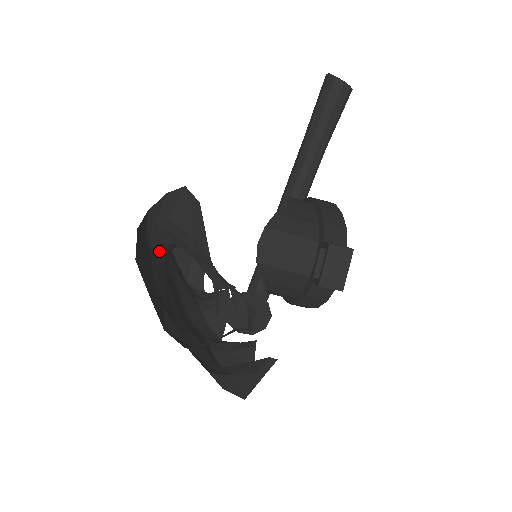
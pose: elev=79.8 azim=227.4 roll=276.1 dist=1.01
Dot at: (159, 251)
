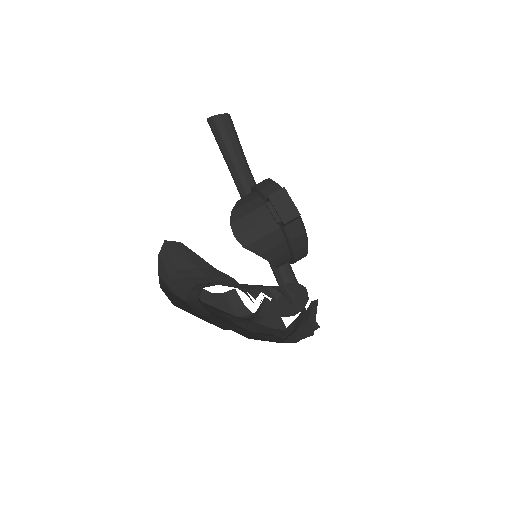
Dot at: (192, 300)
